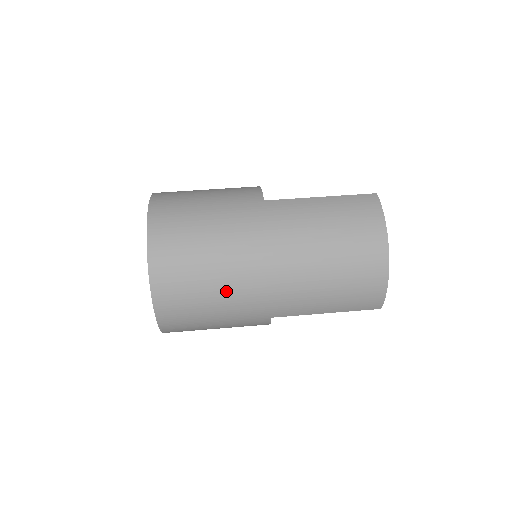
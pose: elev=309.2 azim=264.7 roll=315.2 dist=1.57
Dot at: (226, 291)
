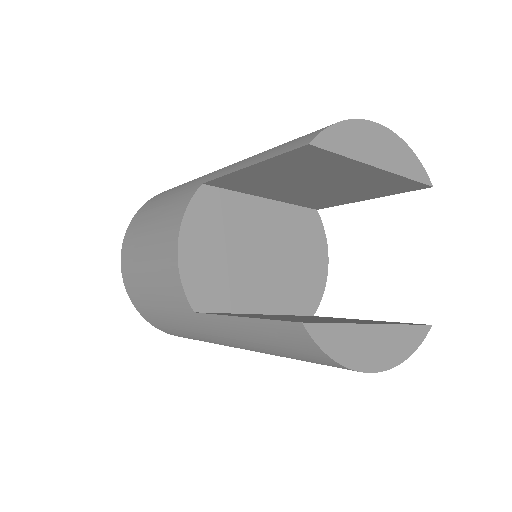
Dot at: occluded
